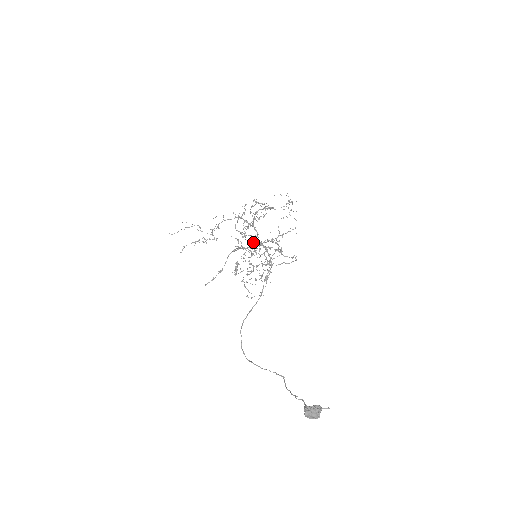
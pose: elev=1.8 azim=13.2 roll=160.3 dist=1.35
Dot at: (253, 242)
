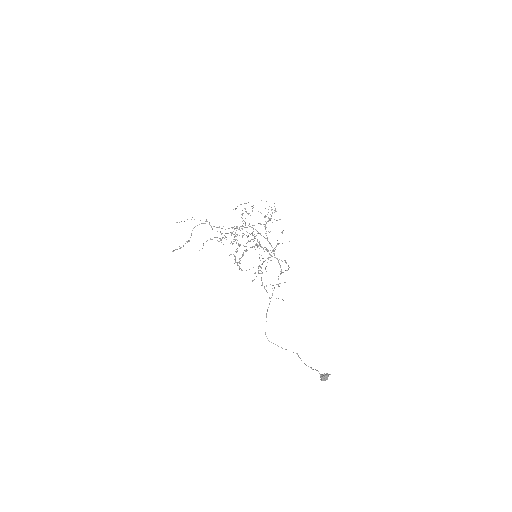
Dot at: (242, 236)
